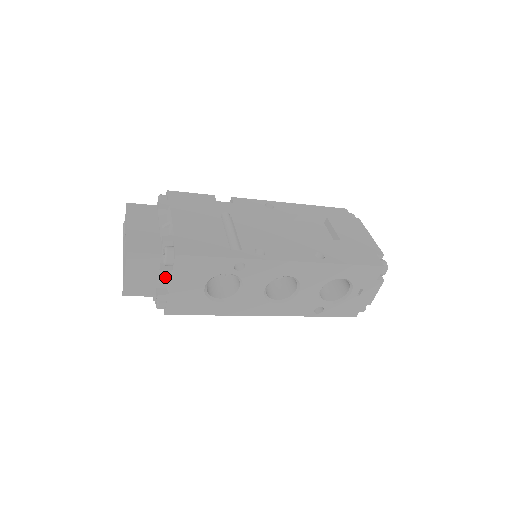
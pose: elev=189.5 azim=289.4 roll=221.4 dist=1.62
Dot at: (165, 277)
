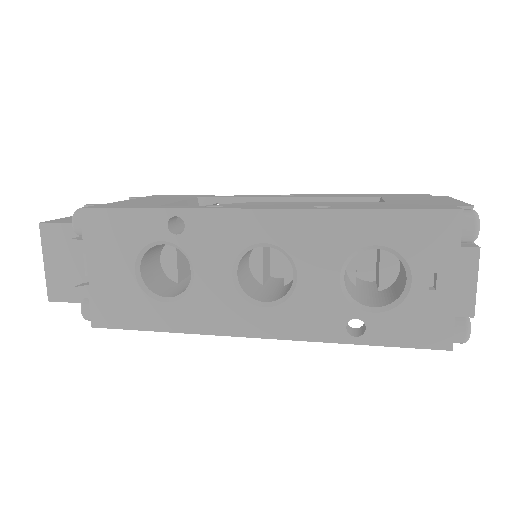
Dot at: occluded
